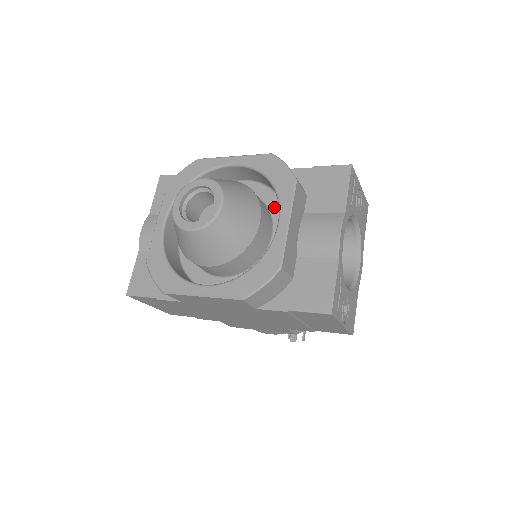
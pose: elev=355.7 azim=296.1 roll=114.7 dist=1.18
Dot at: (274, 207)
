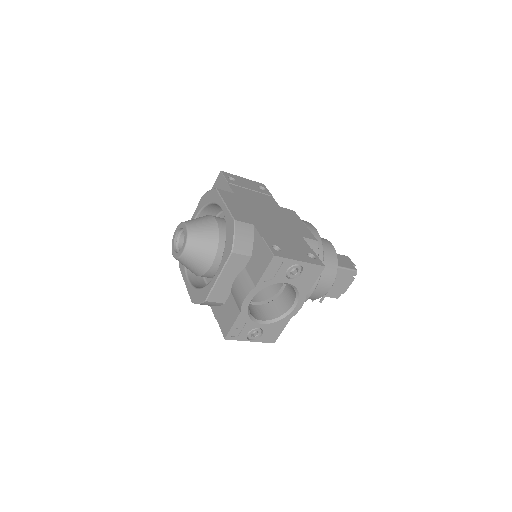
Dot at: occluded
